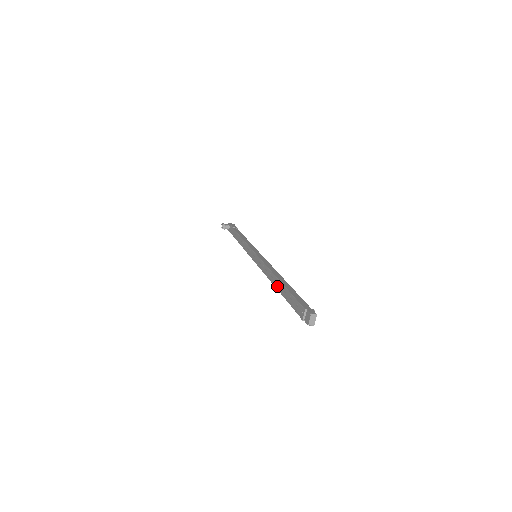
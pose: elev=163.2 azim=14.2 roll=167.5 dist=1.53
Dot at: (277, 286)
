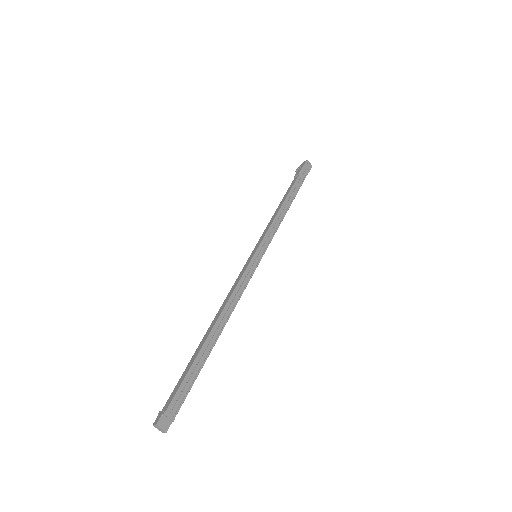
Dot at: occluded
